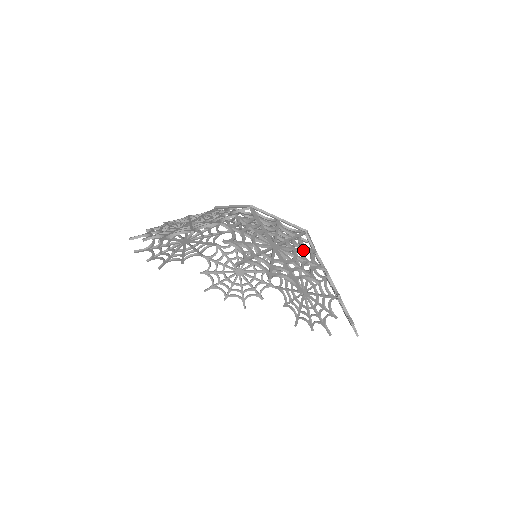
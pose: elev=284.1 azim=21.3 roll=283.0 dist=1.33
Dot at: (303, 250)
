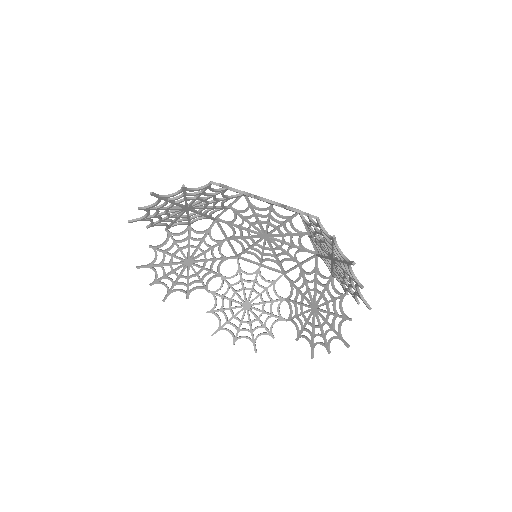
Dot at: occluded
